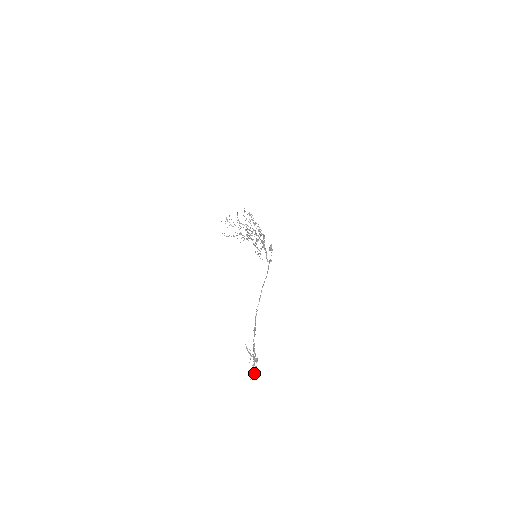
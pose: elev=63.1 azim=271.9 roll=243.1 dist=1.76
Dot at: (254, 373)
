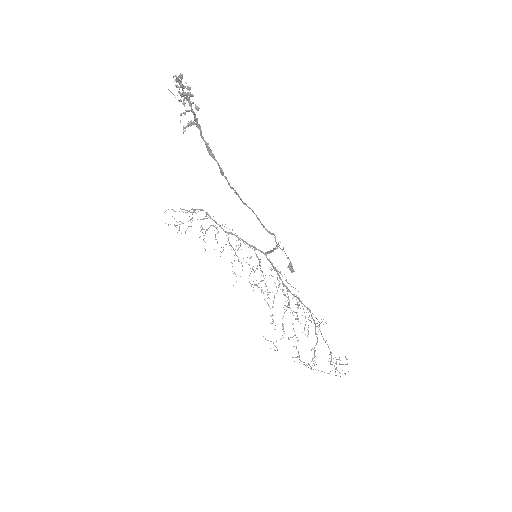
Dot at: occluded
